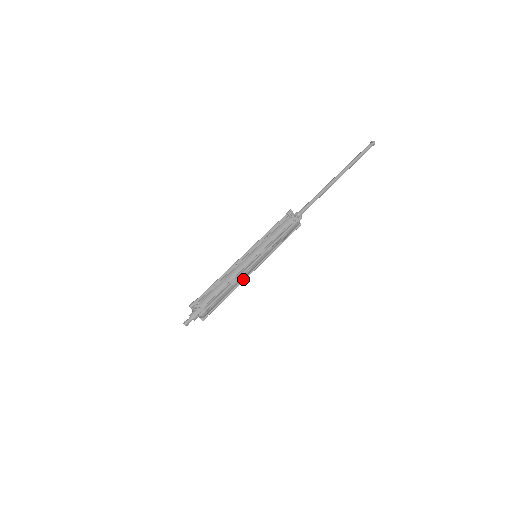
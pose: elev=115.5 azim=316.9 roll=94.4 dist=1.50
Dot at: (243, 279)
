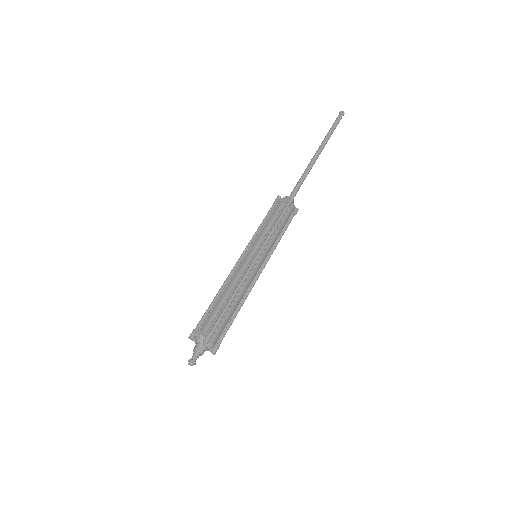
Dot at: (250, 286)
